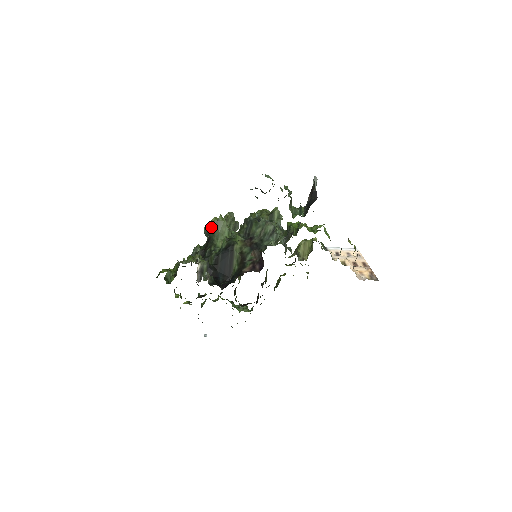
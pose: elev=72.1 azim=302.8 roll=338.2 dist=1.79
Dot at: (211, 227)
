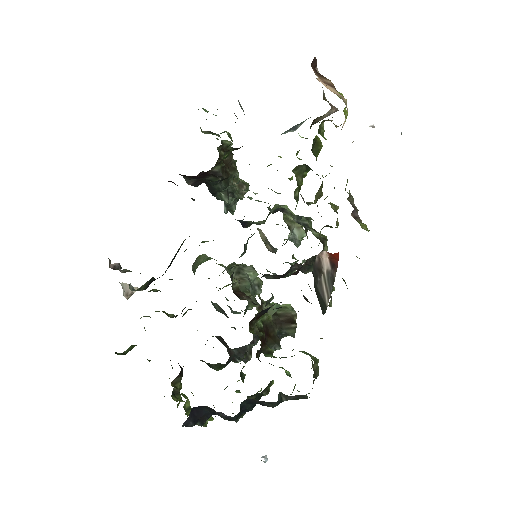
Dot at: occluded
